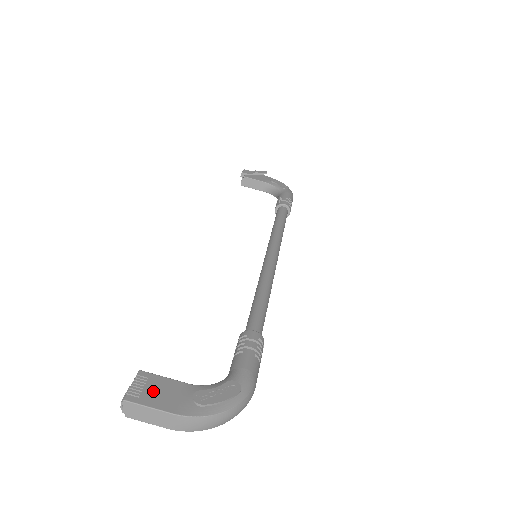
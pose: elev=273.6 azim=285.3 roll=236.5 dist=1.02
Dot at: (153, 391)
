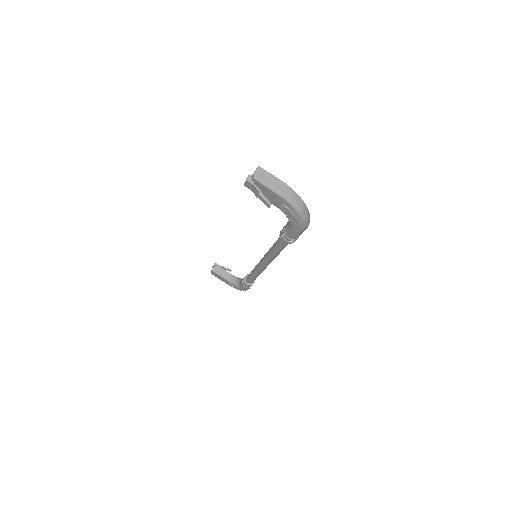
Dot at: occluded
